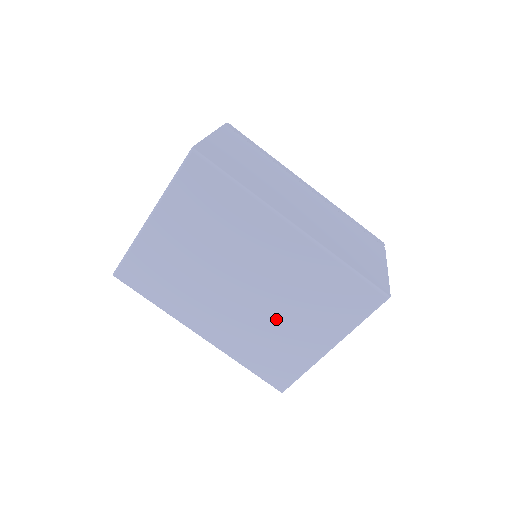
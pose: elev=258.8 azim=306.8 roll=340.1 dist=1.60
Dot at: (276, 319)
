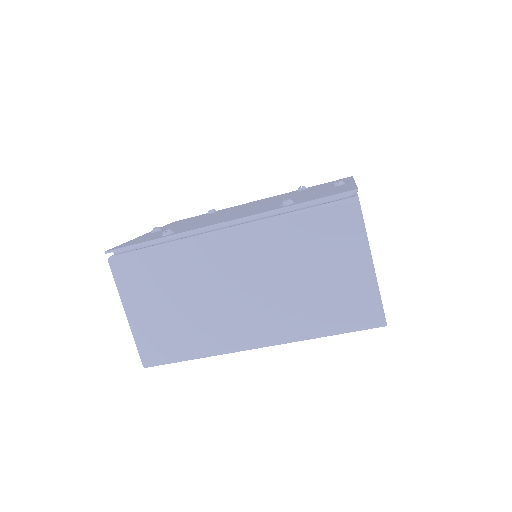
Dot at: occluded
